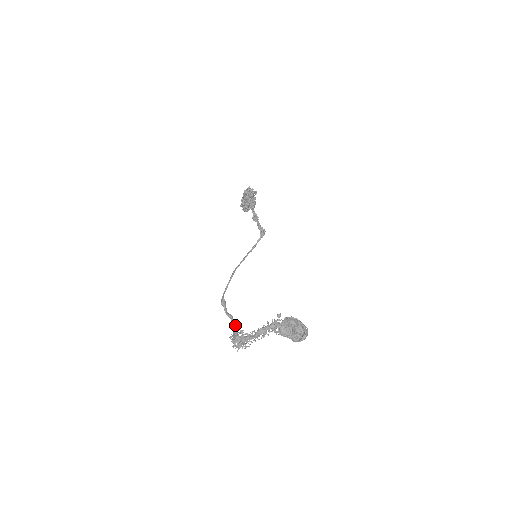
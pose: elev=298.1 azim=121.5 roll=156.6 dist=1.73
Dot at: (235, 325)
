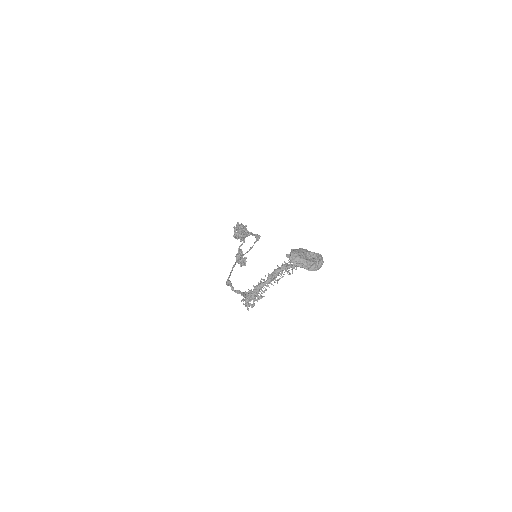
Dot at: (245, 294)
